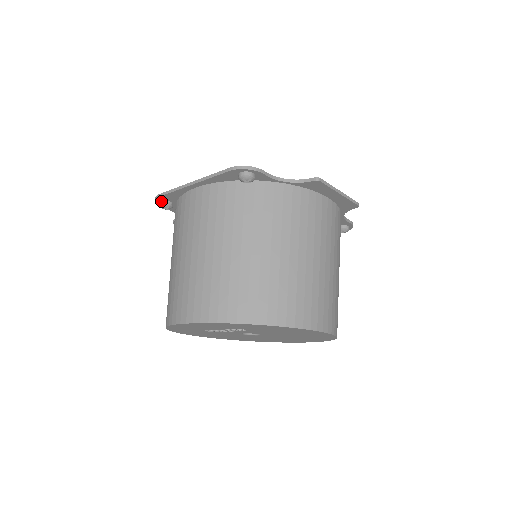
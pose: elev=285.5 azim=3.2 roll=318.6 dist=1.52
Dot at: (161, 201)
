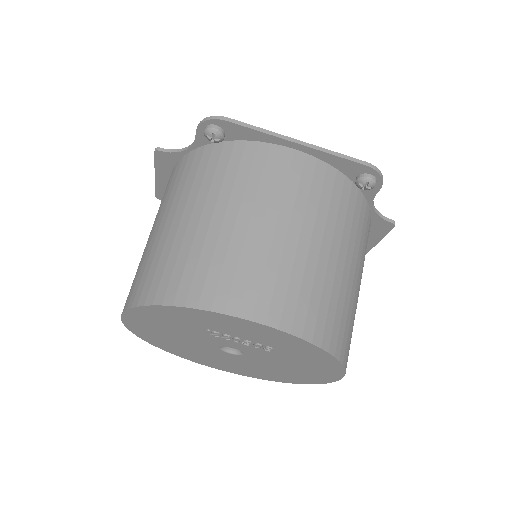
Dot at: (218, 126)
